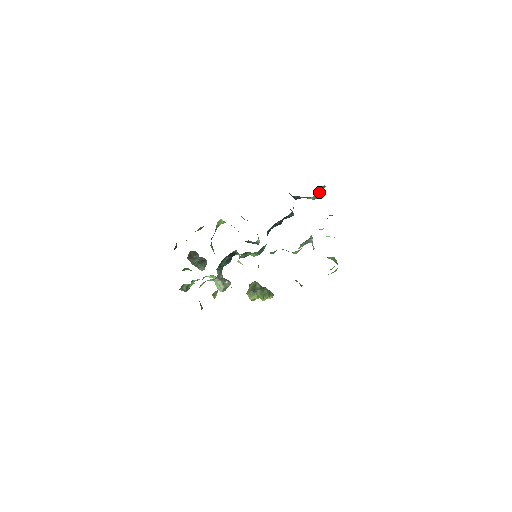
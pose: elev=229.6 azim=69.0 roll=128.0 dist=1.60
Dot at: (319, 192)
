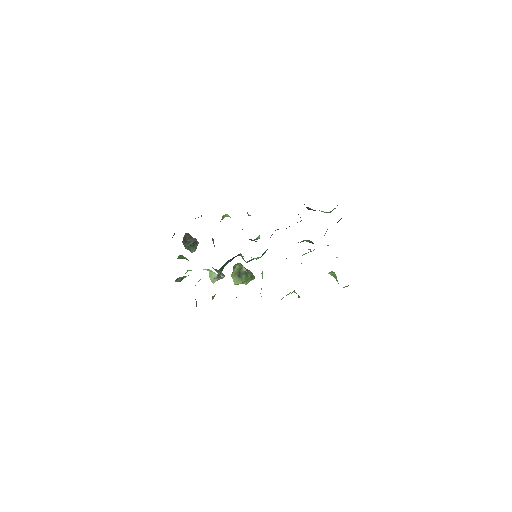
Dot at: (334, 208)
